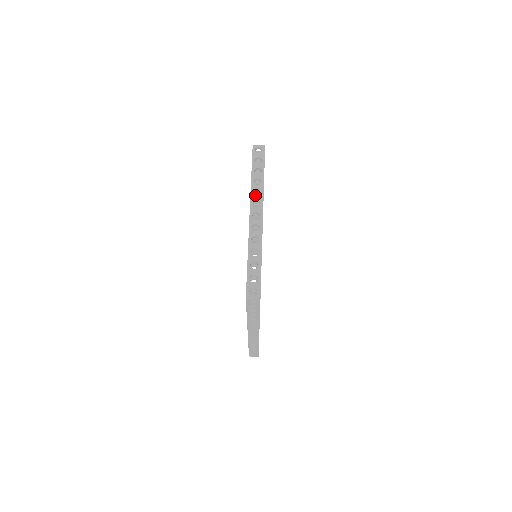
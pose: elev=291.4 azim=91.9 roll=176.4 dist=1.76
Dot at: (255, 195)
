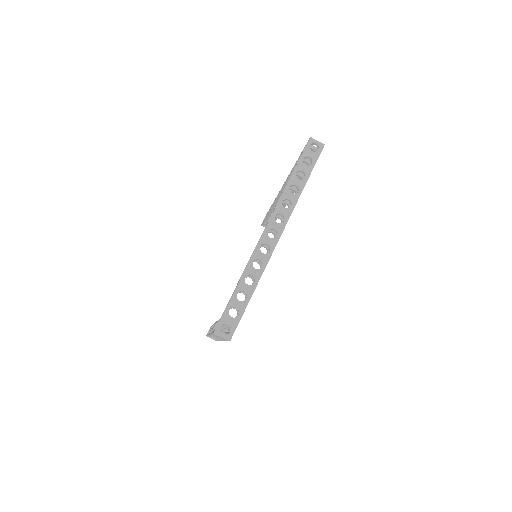
Dot at: (284, 202)
